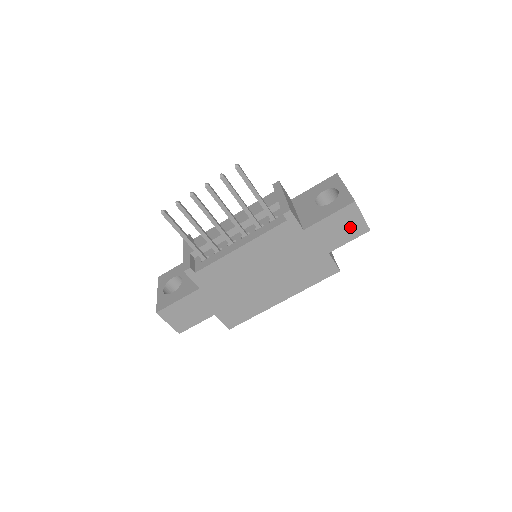
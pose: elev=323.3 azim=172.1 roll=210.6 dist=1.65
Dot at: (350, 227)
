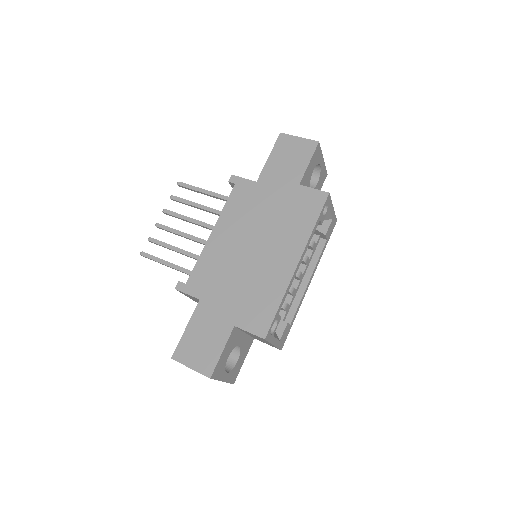
Dot at: (297, 152)
